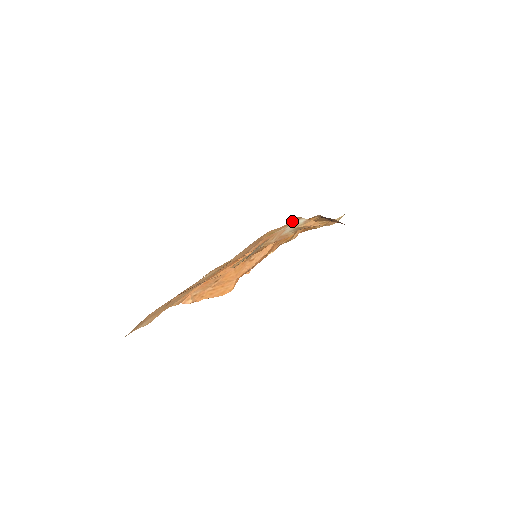
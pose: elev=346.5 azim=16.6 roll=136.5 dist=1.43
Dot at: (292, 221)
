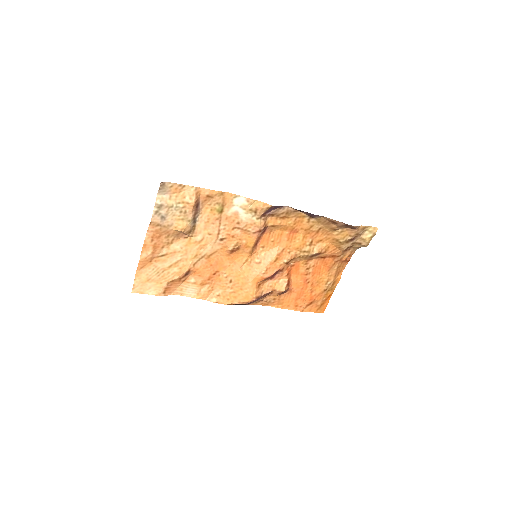
Dot at: (231, 199)
